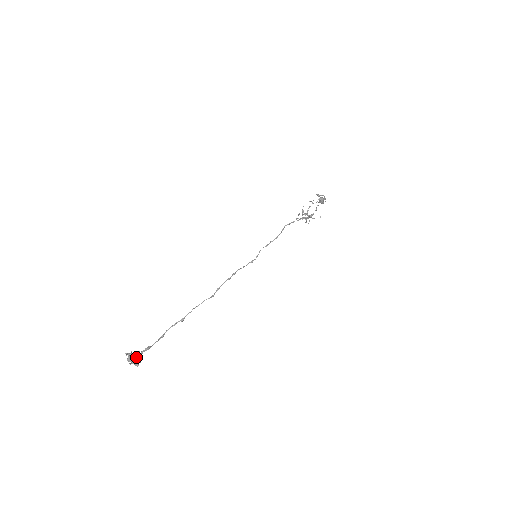
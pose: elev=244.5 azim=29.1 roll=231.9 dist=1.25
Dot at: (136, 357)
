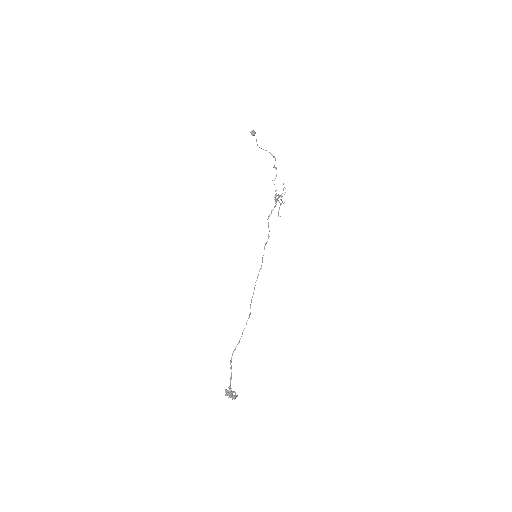
Dot at: (232, 392)
